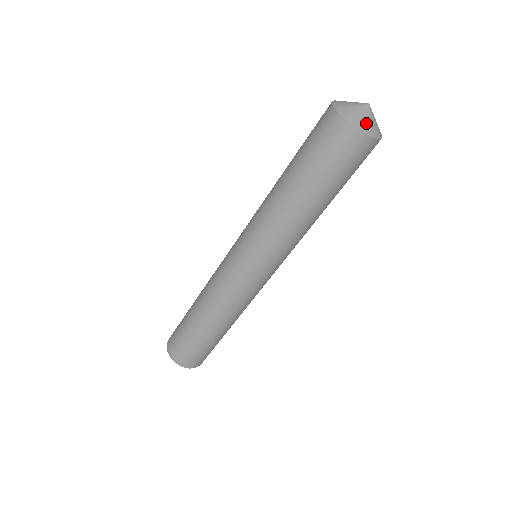
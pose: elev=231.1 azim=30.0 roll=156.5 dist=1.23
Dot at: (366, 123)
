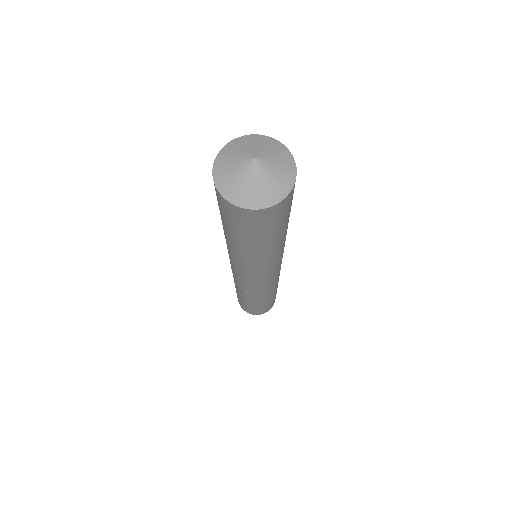
Dot at: (268, 190)
